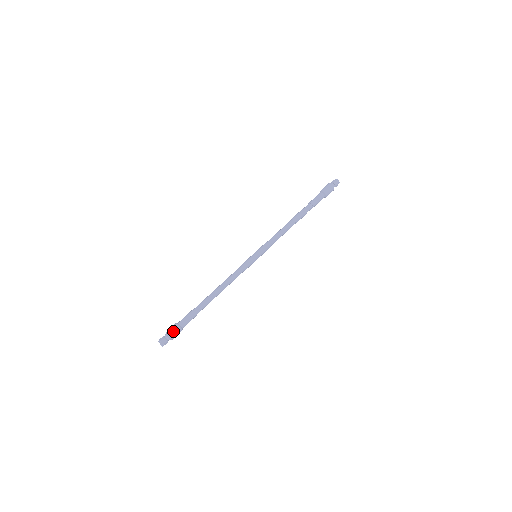
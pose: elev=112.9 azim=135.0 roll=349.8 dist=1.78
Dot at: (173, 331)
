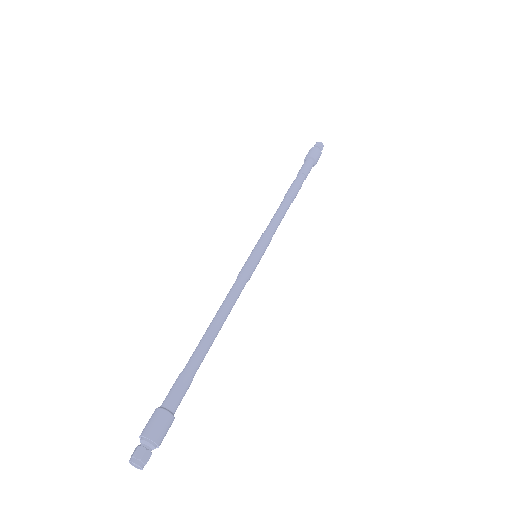
Dot at: (162, 428)
